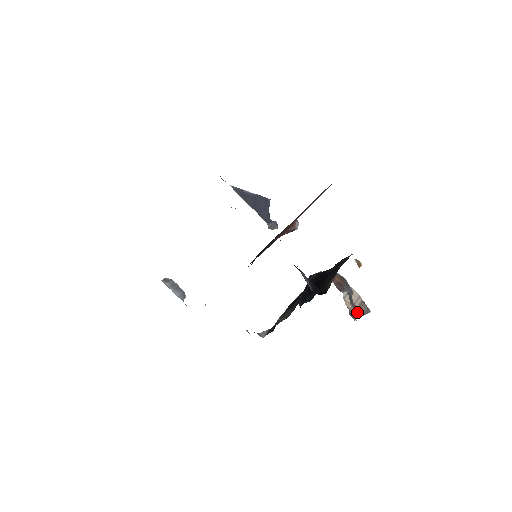
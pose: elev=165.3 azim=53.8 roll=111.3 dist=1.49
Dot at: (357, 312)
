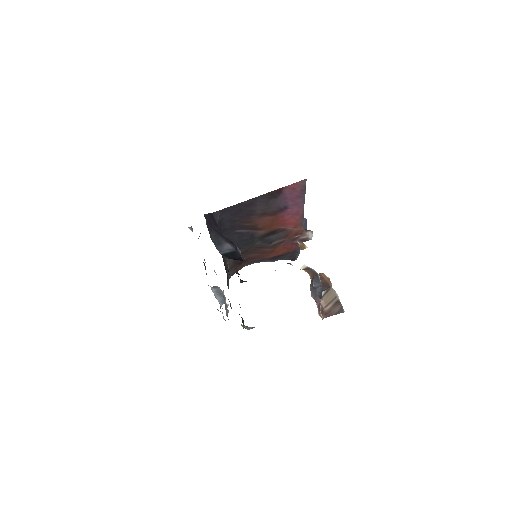
Dot at: (329, 311)
